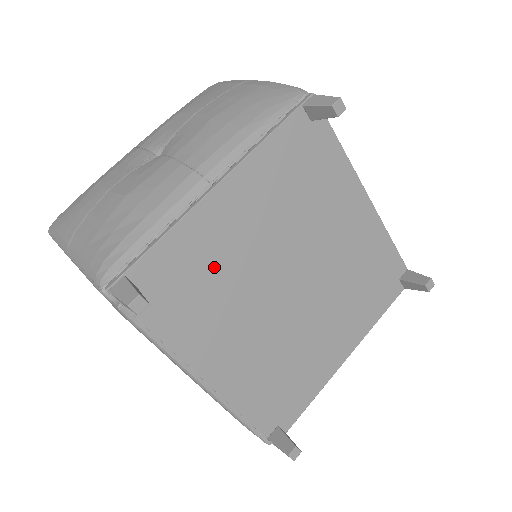
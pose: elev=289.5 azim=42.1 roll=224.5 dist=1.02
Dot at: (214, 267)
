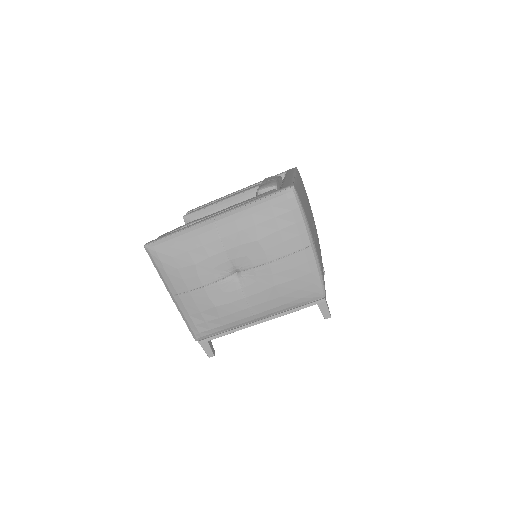
Dot at: occluded
